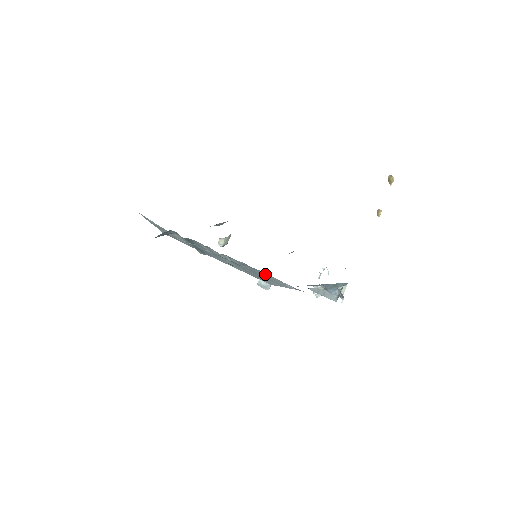
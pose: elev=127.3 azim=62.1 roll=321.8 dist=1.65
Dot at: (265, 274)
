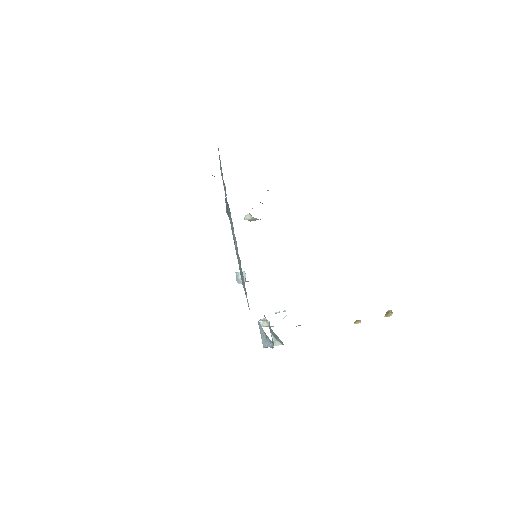
Dot at: occluded
